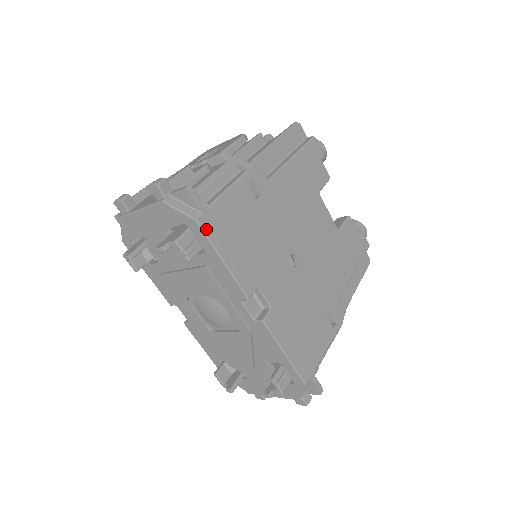
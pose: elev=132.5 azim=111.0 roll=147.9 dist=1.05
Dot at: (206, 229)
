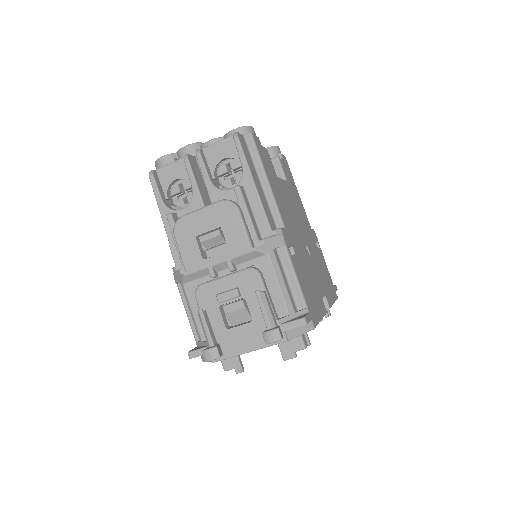
Dot at: (316, 322)
